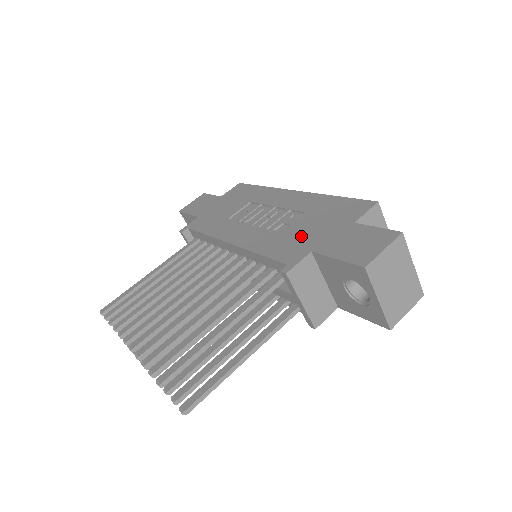
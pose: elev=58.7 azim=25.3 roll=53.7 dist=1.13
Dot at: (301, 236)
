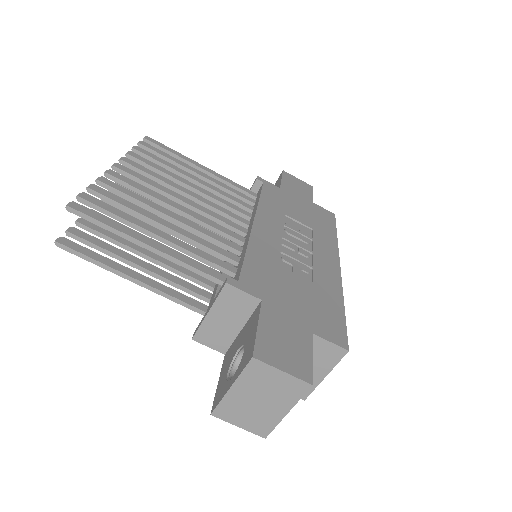
Dot at: (280, 286)
